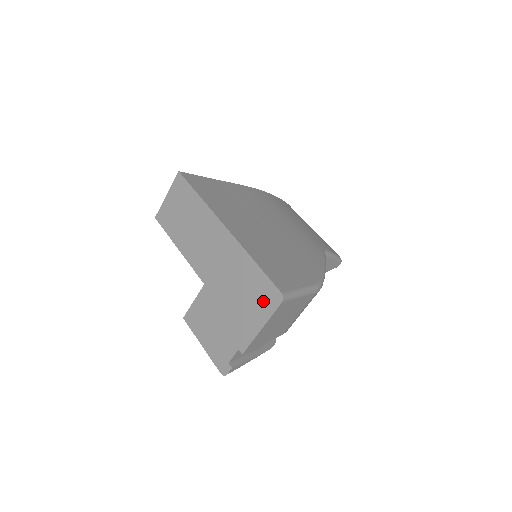
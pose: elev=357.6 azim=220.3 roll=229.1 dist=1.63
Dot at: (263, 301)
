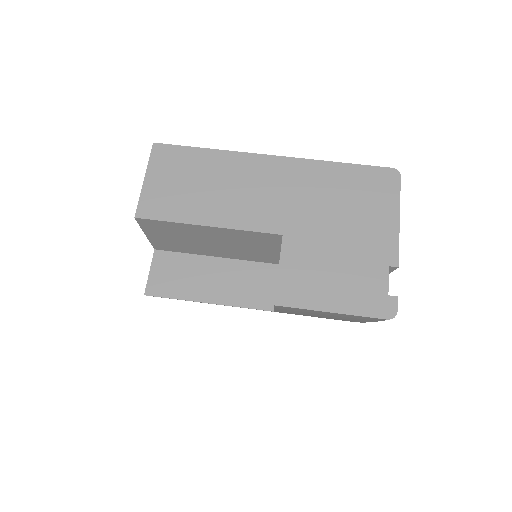
Dot at: (379, 191)
